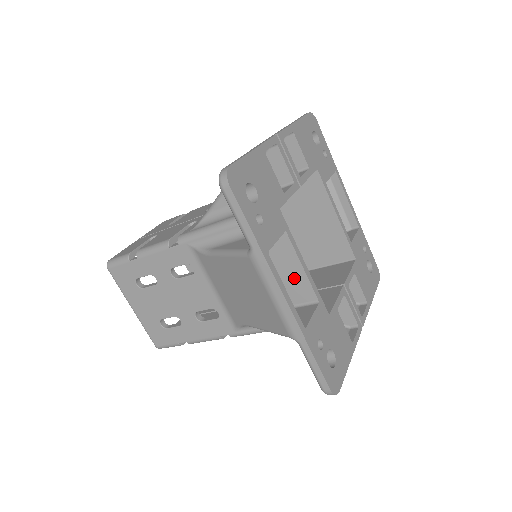
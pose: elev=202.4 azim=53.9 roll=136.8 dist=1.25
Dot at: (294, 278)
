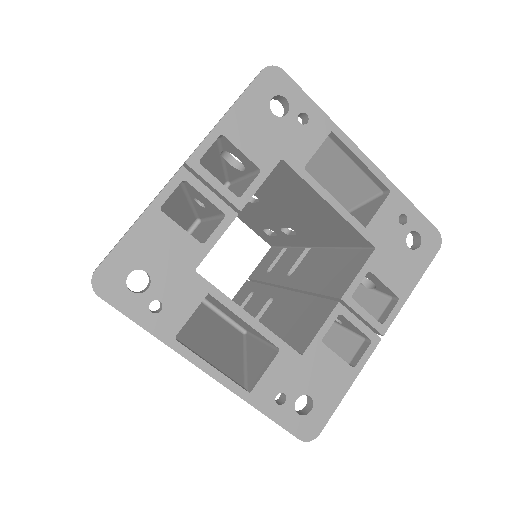
Dot at: (248, 325)
